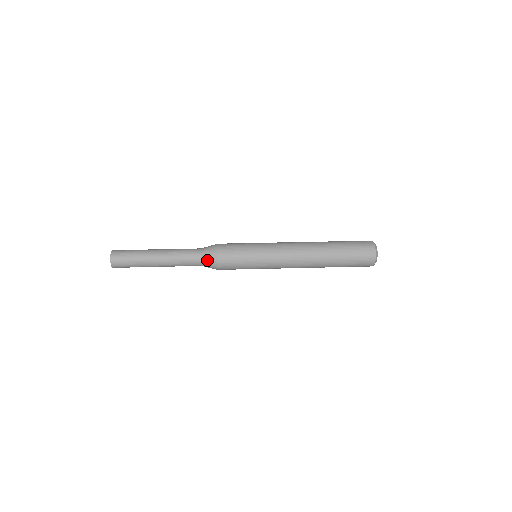
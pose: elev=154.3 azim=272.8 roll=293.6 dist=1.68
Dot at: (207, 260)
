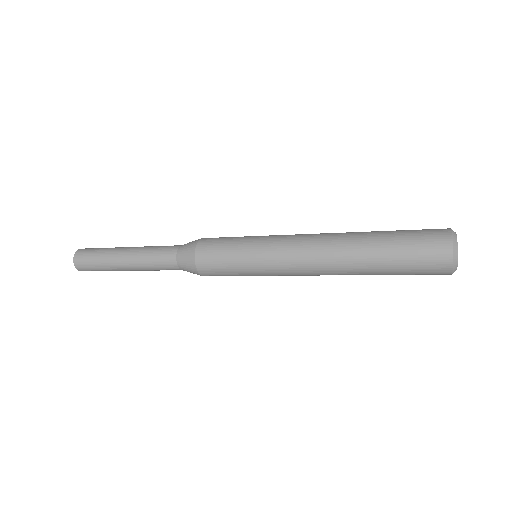
Dot at: (184, 248)
